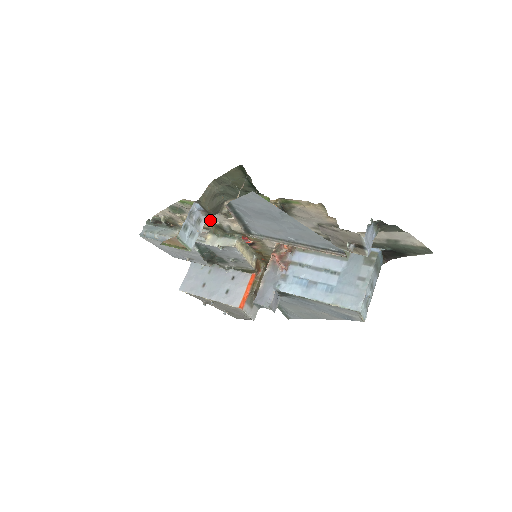
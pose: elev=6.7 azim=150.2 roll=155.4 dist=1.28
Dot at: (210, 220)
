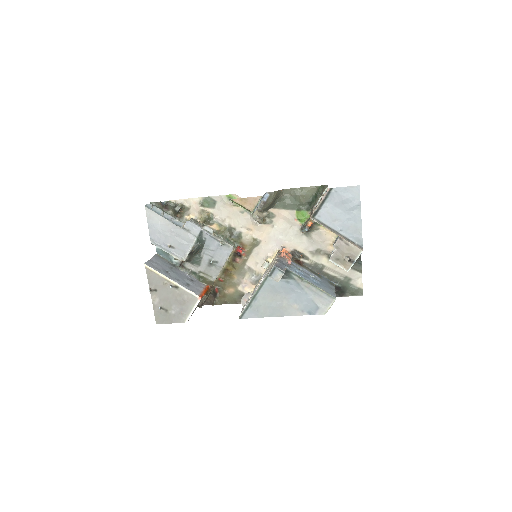
Dot at: (228, 222)
